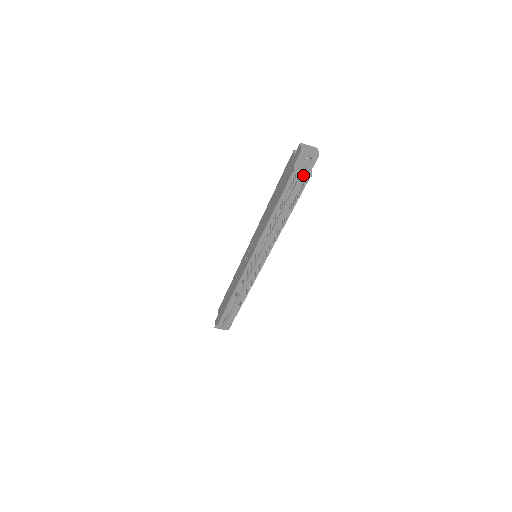
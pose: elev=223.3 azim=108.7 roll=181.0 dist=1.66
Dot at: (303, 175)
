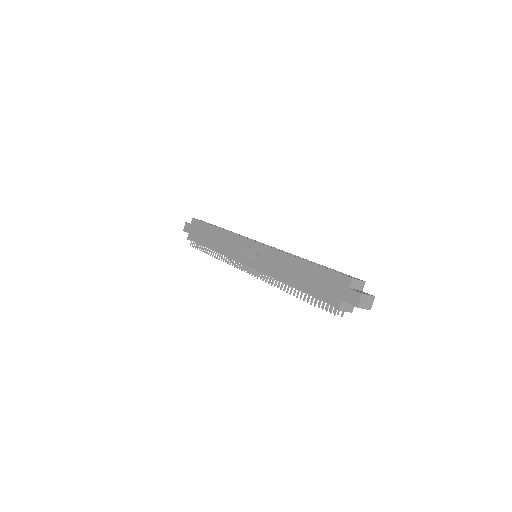
Dot at: (344, 310)
